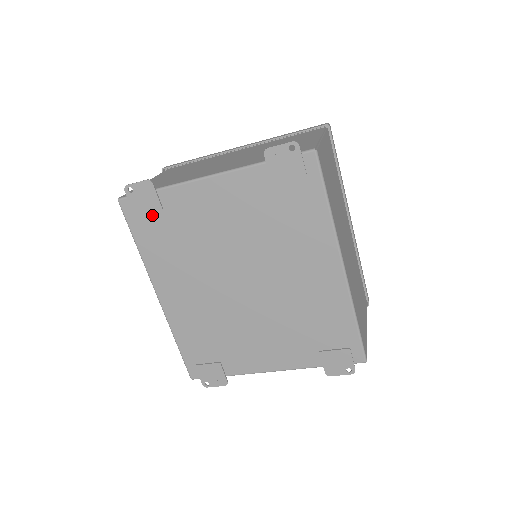
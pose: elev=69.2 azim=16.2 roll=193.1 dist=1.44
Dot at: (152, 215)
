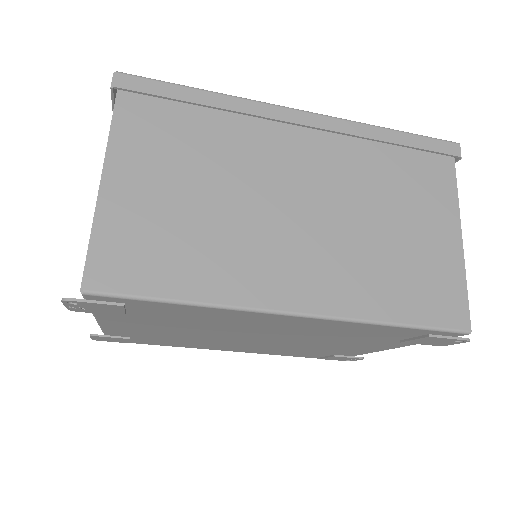
Dot at: (133, 339)
